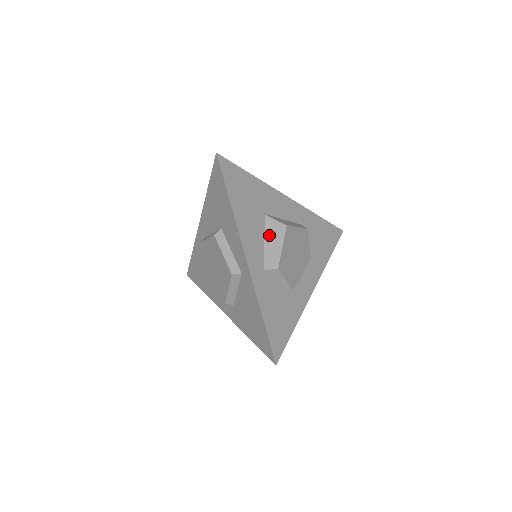
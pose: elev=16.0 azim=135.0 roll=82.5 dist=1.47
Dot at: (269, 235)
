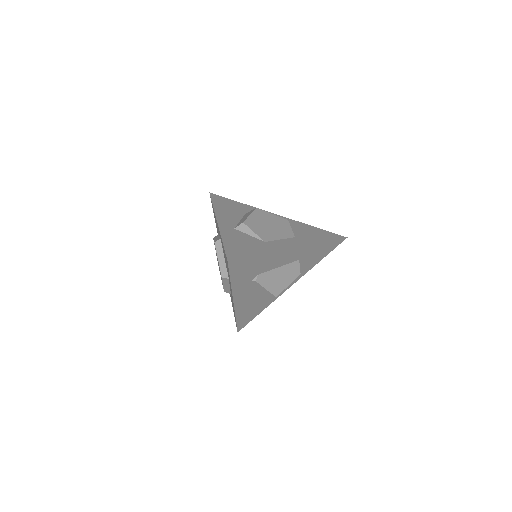
Dot at: (244, 217)
